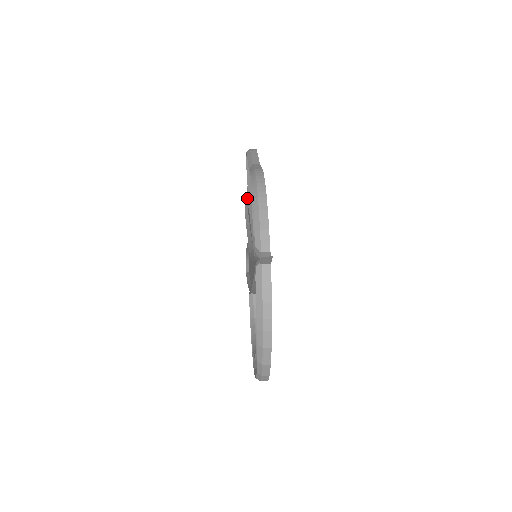
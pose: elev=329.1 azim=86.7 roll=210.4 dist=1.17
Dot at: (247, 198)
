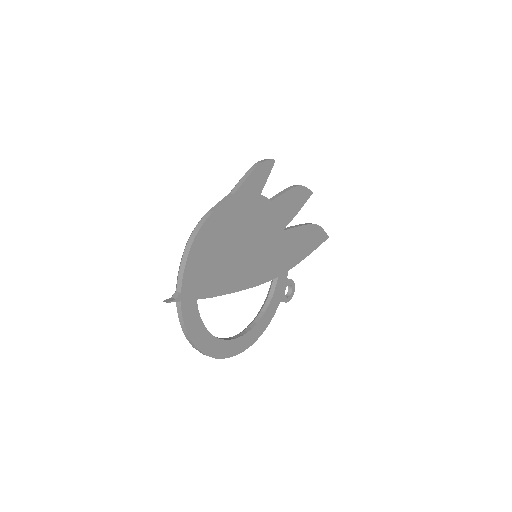
Dot at: occluded
